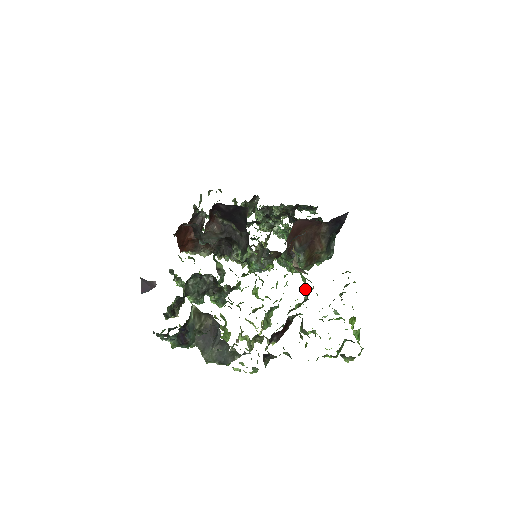
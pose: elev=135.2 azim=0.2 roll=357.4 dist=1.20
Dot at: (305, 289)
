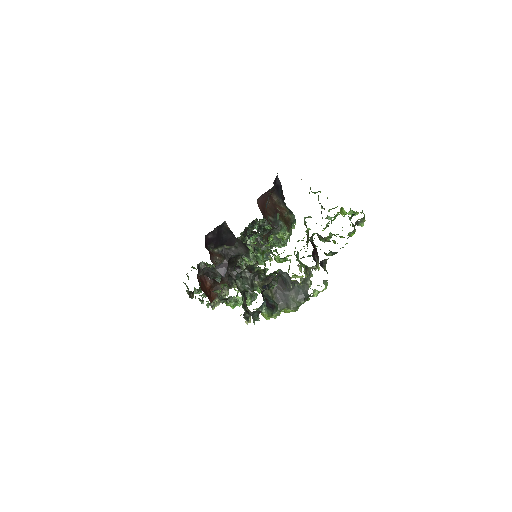
Dot at: occluded
